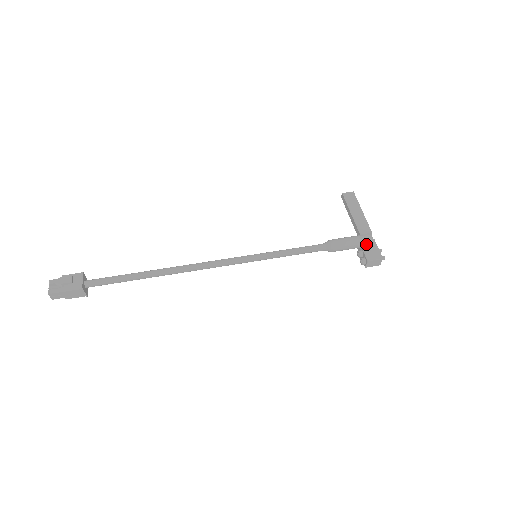
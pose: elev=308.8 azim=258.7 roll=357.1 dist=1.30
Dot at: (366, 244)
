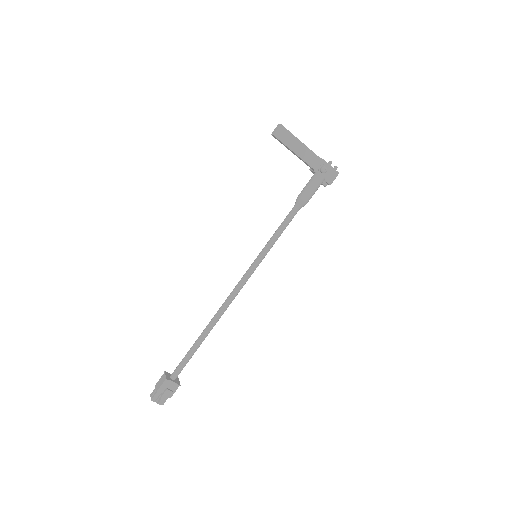
Dot at: (323, 174)
